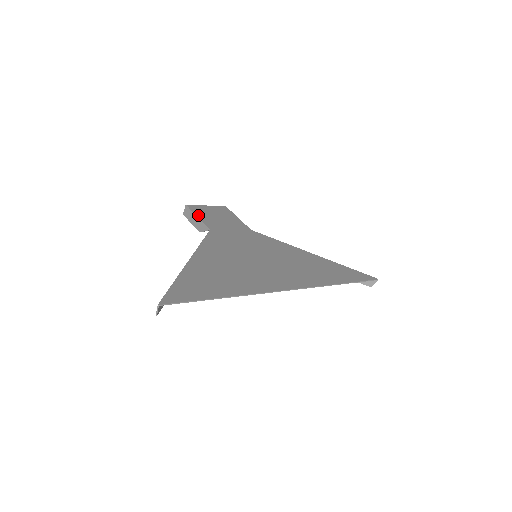
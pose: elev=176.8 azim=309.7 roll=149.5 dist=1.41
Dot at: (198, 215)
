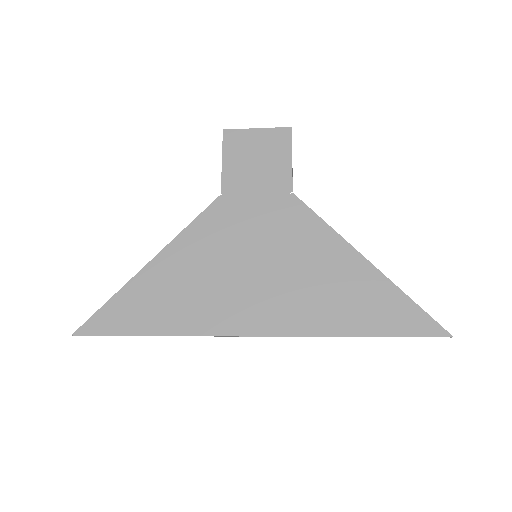
Dot at: (225, 157)
